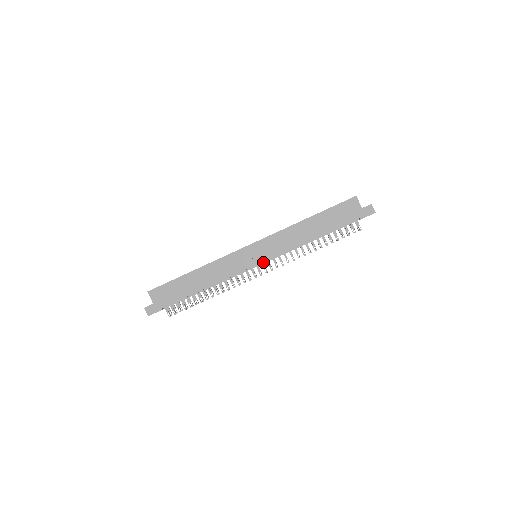
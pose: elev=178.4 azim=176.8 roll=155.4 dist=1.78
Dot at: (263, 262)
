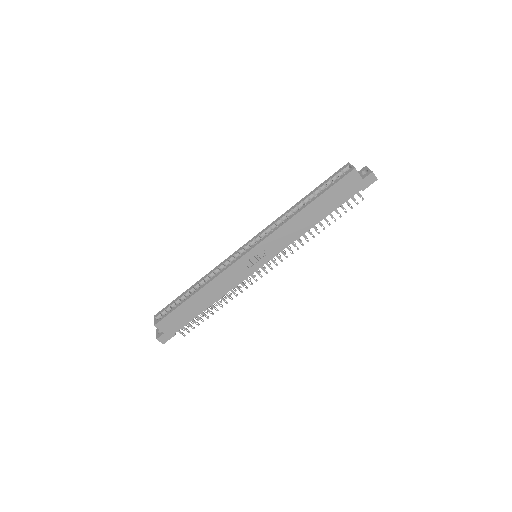
Dot at: occluded
